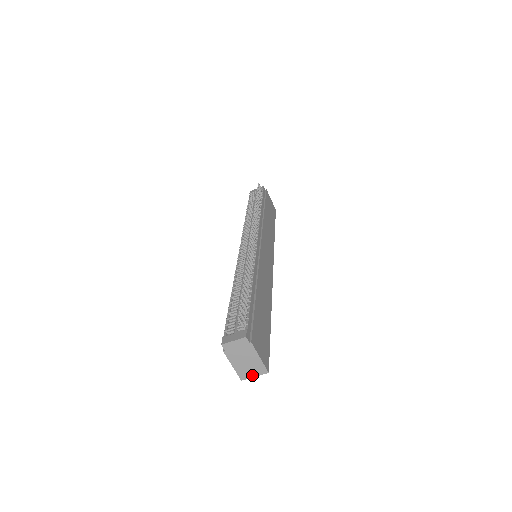
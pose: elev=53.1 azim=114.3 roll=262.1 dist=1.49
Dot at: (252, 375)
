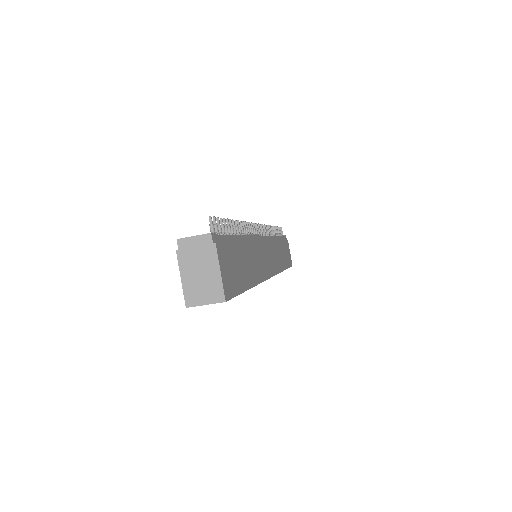
Dot at: (203, 301)
